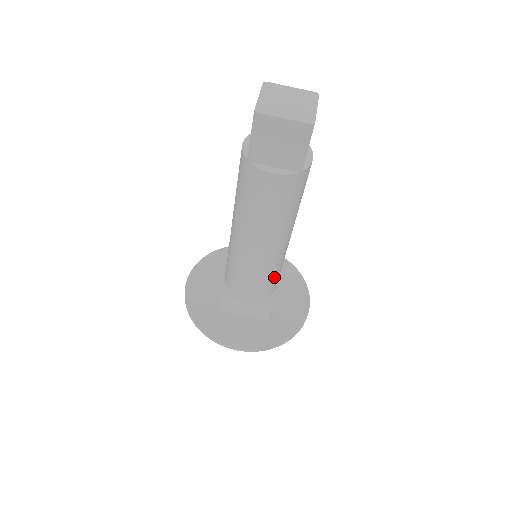
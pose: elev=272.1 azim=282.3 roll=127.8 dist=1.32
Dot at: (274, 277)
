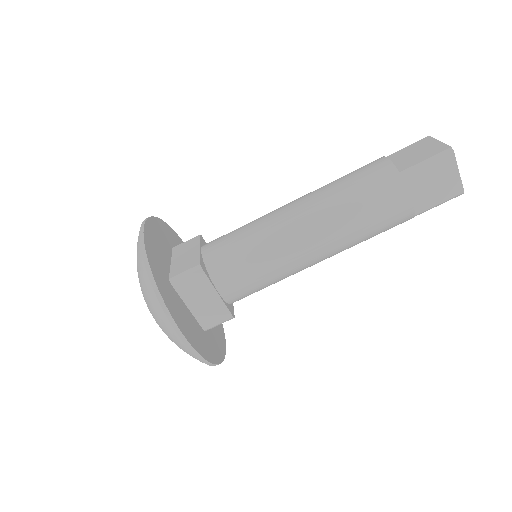
Dot at: (263, 288)
